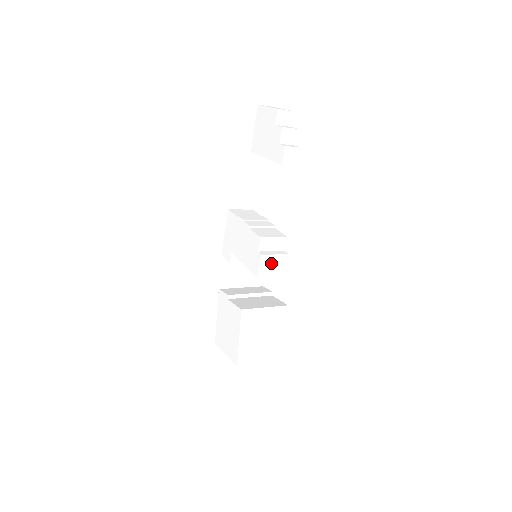
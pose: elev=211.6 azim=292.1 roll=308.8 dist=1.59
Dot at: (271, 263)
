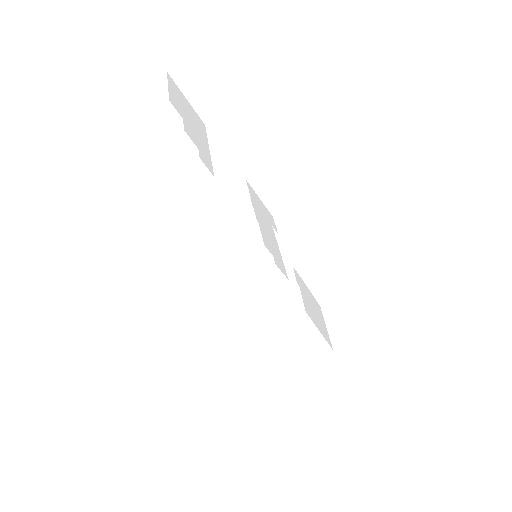
Dot at: (260, 280)
